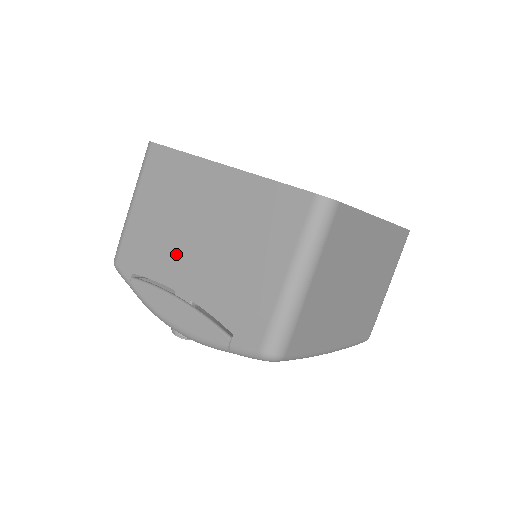
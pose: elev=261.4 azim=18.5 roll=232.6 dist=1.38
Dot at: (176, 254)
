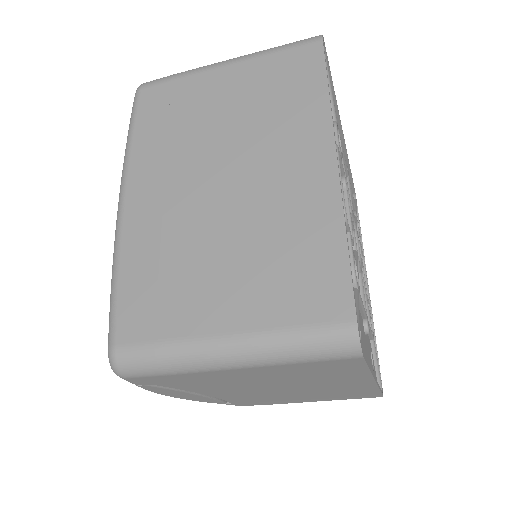
Dot at: (239, 390)
